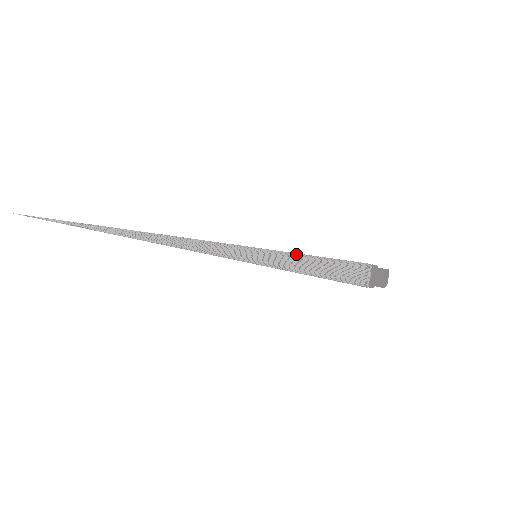
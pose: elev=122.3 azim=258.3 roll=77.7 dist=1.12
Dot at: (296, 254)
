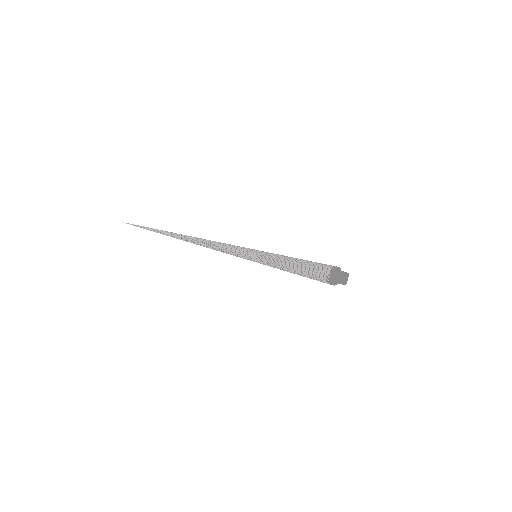
Dot at: (280, 257)
